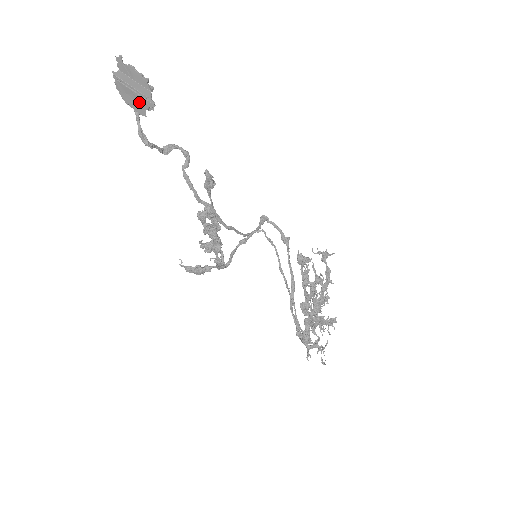
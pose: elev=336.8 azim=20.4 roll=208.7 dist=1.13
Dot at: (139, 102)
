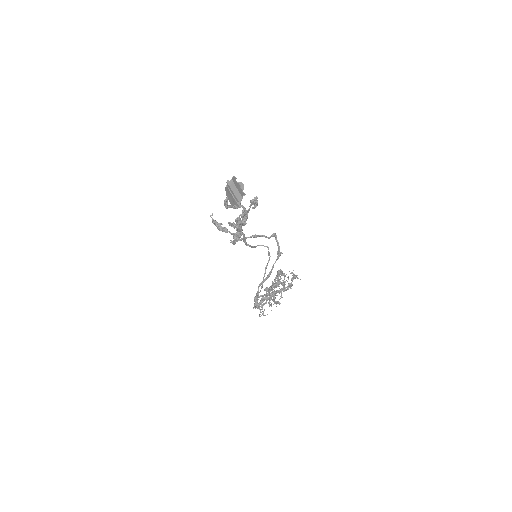
Dot at: (233, 200)
